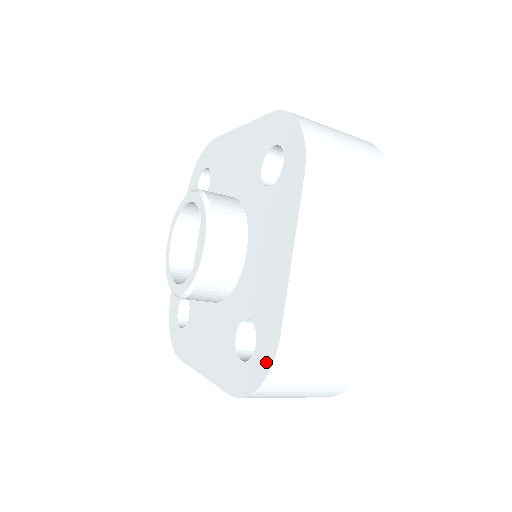
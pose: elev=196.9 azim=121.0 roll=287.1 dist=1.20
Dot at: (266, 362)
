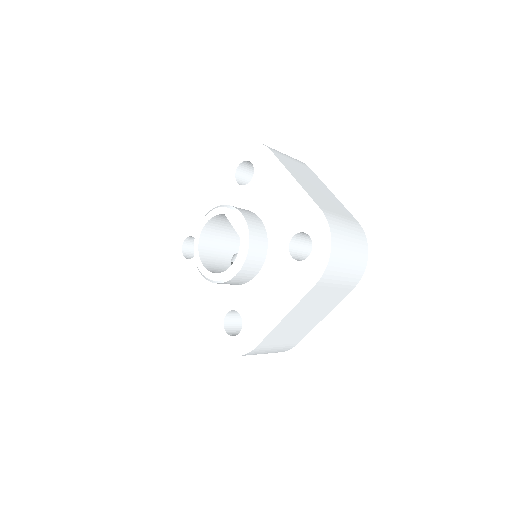
Dot at: (324, 230)
